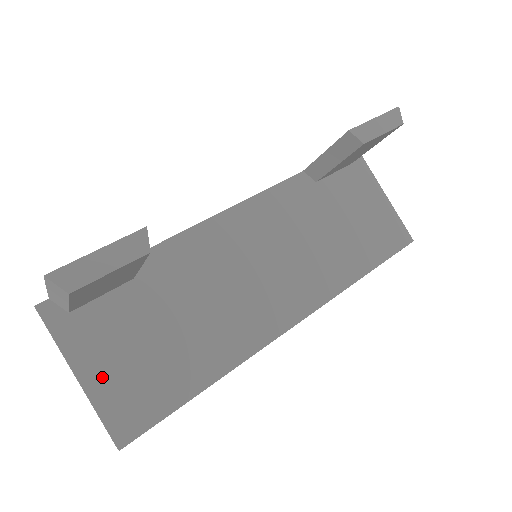
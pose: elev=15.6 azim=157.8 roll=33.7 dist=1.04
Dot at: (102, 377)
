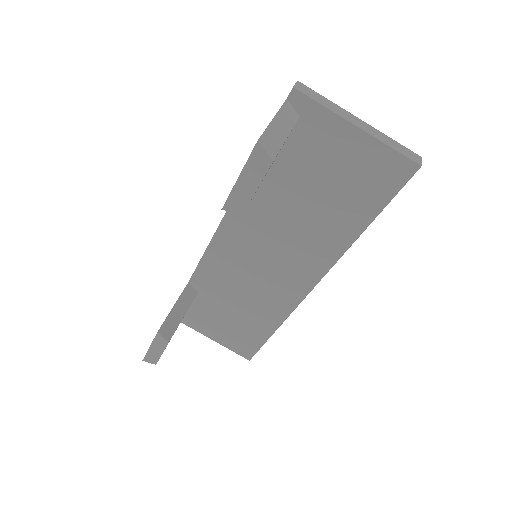
Dot at: (220, 336)
